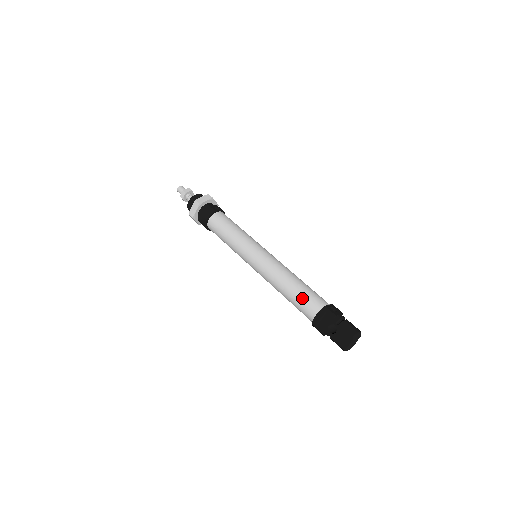
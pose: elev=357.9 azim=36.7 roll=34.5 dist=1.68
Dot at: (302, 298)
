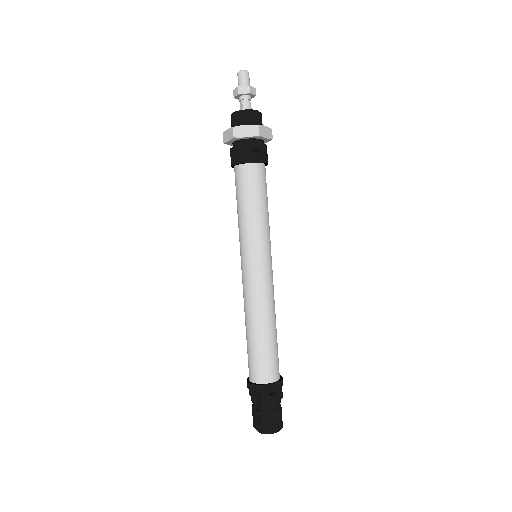
Dot at: (252, 355)
